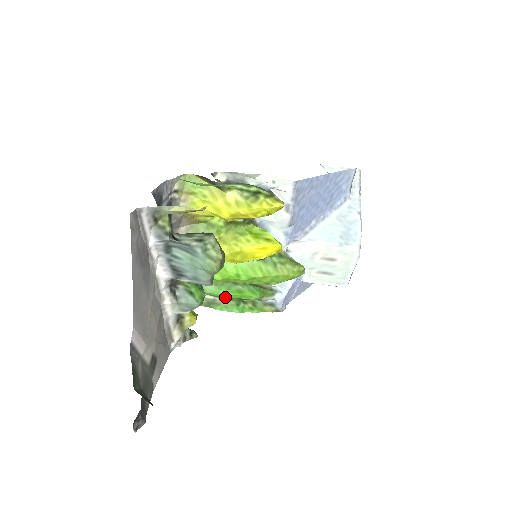
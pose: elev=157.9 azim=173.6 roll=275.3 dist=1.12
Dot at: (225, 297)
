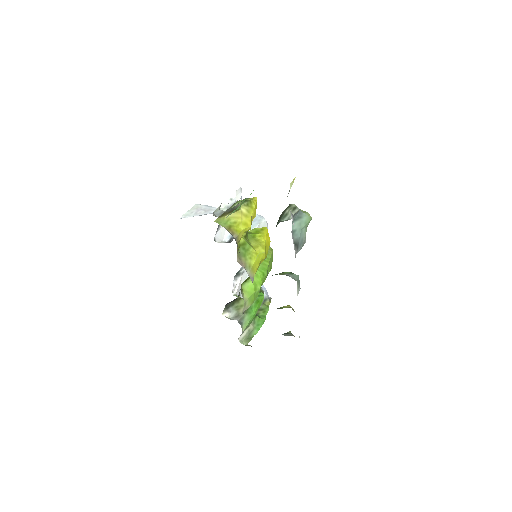
Dot at: (253, 318)
